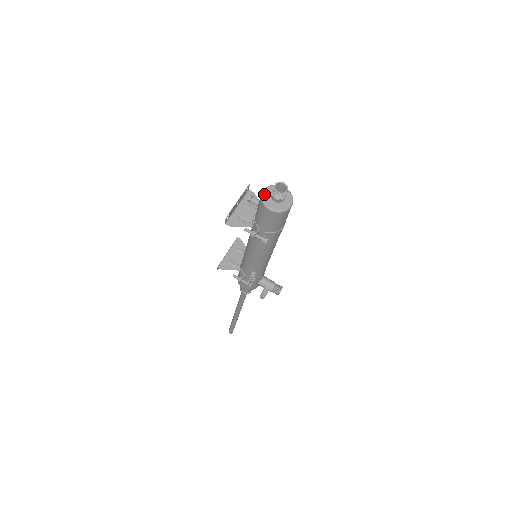
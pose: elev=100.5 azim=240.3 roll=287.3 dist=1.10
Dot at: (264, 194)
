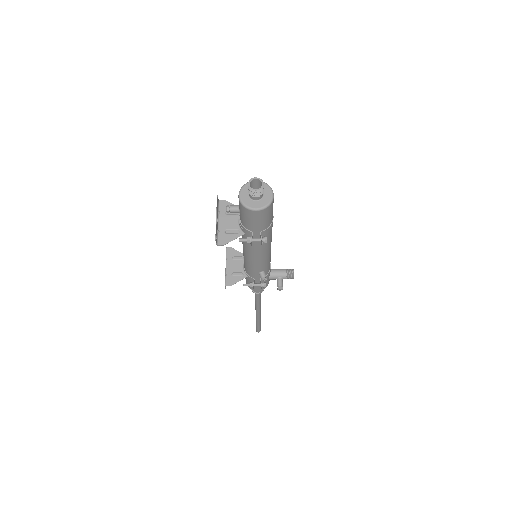
Dot at: (241, 198)
